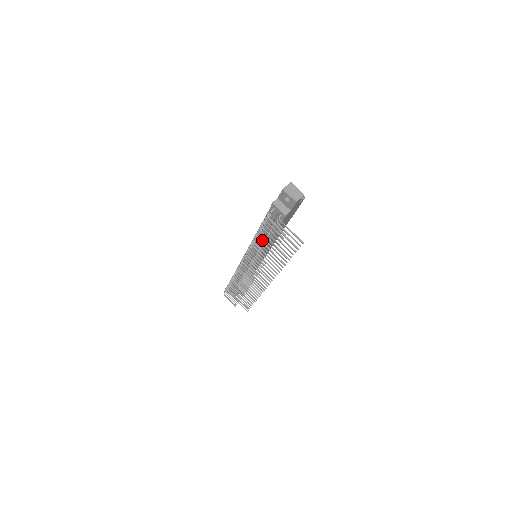
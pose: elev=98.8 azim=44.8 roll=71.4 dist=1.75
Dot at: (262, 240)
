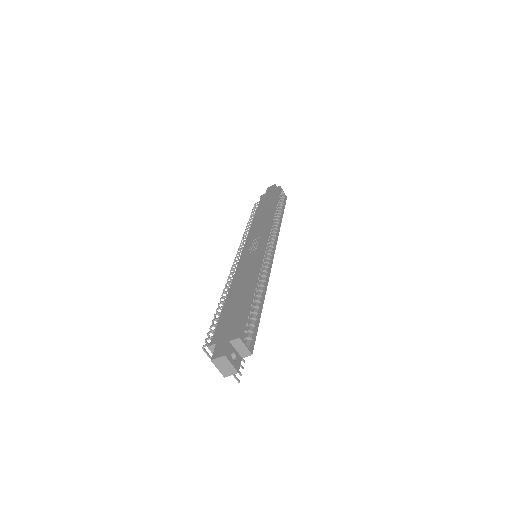
Dot at: occluded
